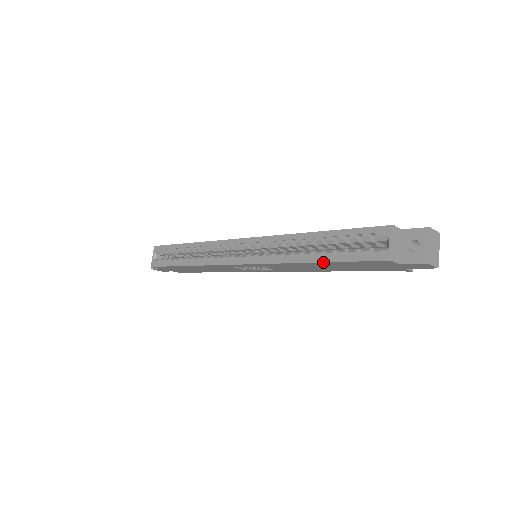
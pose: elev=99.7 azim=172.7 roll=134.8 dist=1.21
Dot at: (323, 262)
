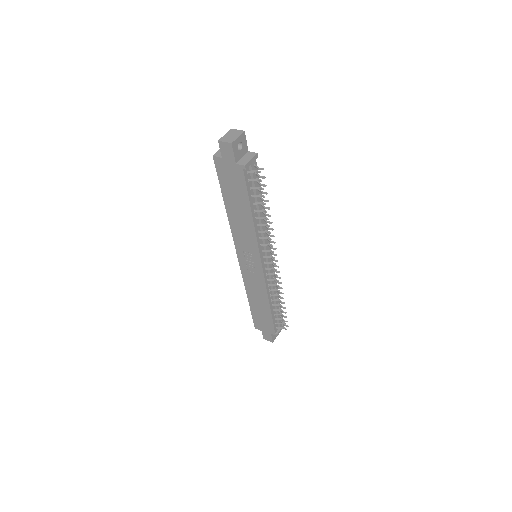
Dot at: (223, 198)
